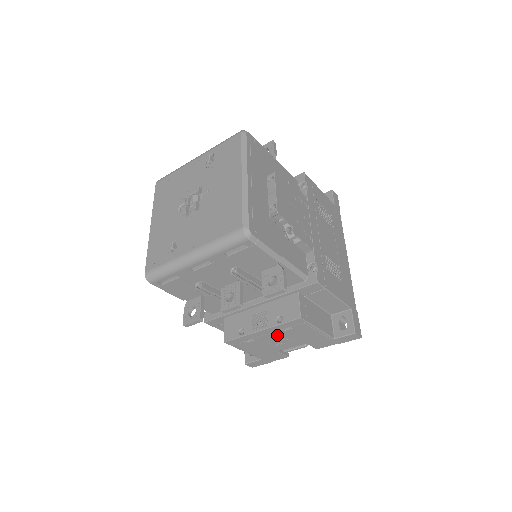
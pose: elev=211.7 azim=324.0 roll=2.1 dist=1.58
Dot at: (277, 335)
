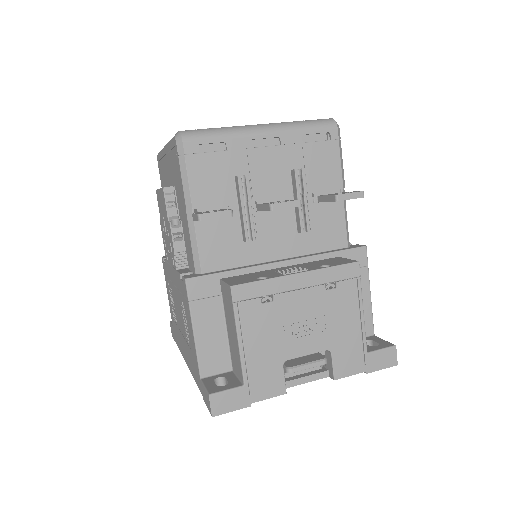
Dot at: (310, 300)
